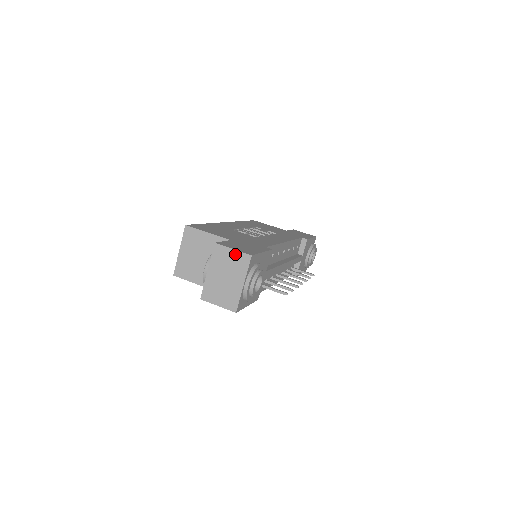
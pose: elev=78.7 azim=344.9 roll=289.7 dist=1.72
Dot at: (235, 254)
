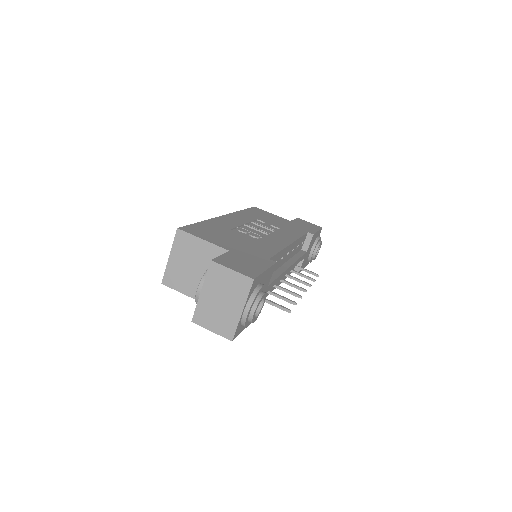
Dot at: (234, 276)
